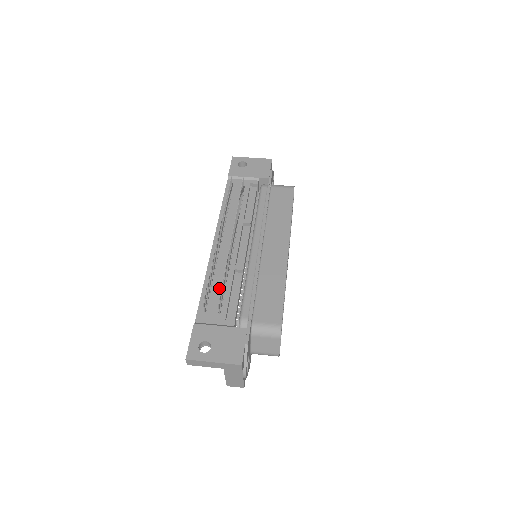
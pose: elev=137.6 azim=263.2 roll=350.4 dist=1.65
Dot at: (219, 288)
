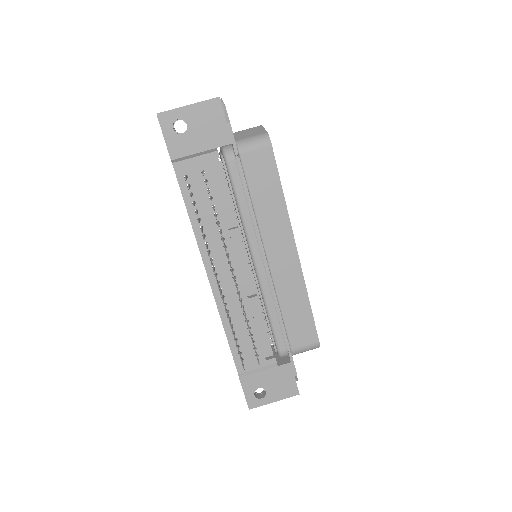
Dot at: (244, 332)
